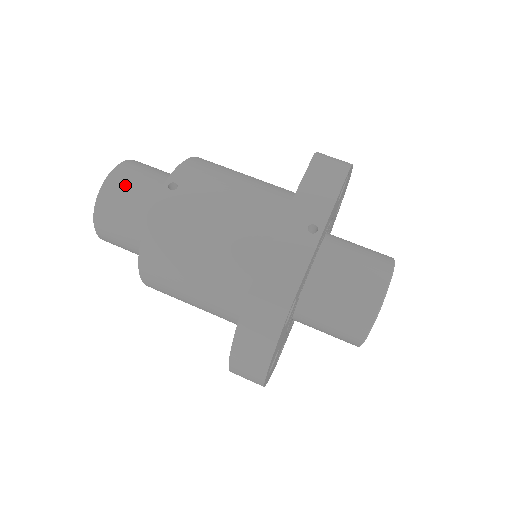
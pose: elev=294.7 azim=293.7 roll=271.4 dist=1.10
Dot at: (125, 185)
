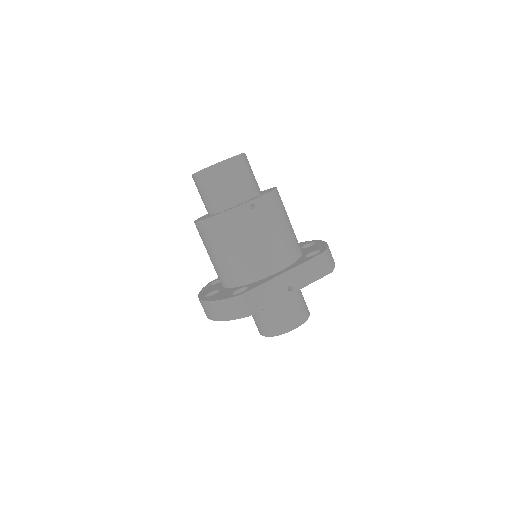
Dot at: (230, 174)
